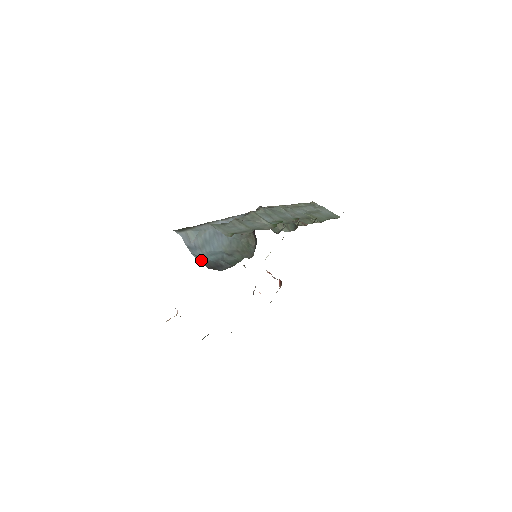
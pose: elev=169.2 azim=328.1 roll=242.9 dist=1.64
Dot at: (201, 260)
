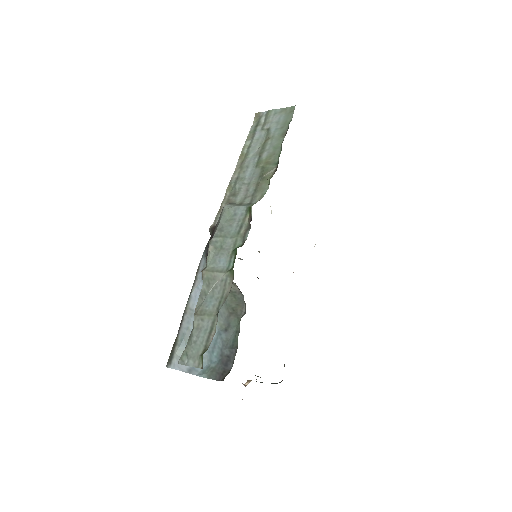
Dot at: (208, 375)
